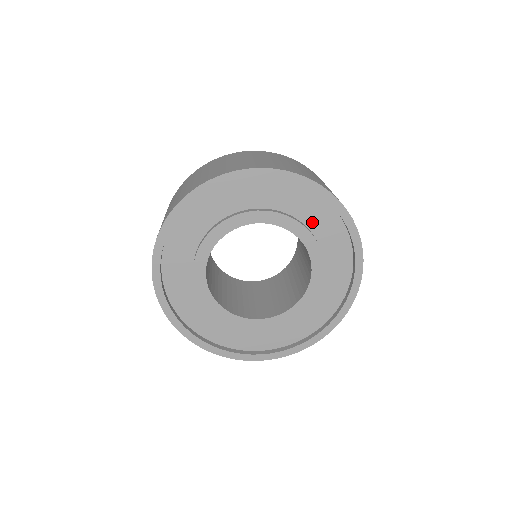
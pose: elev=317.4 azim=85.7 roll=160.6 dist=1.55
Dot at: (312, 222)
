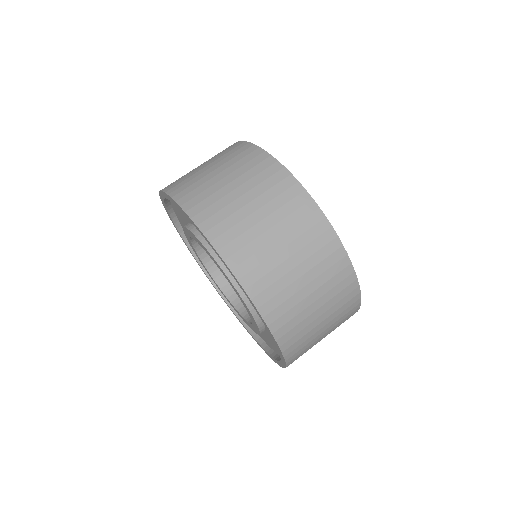
Dot at: occluded
